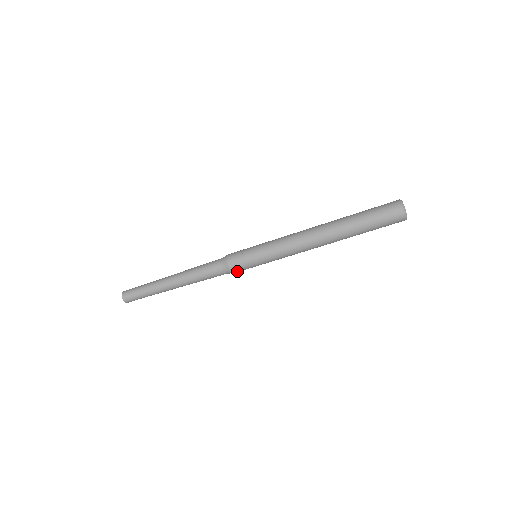
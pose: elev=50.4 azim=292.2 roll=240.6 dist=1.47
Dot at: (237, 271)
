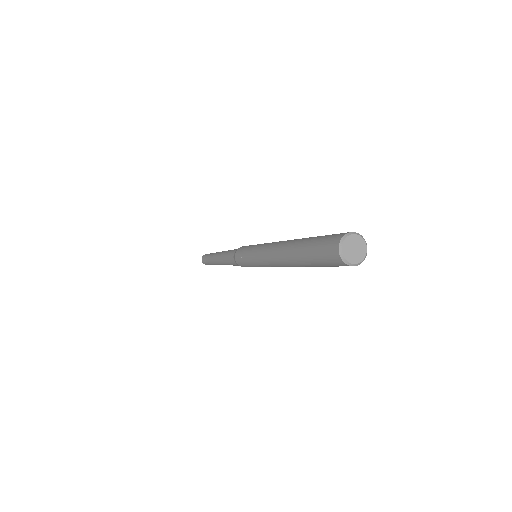
Dot at: occluded
